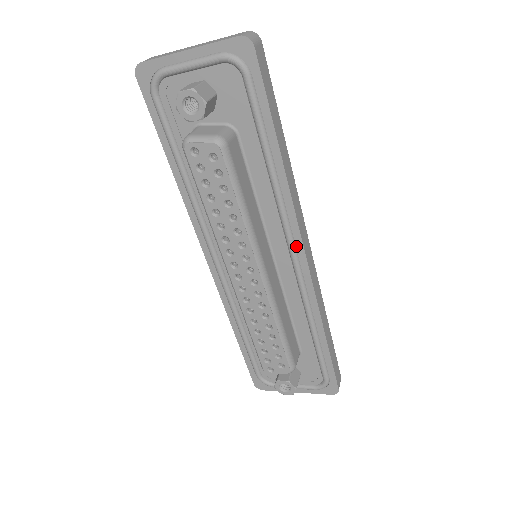
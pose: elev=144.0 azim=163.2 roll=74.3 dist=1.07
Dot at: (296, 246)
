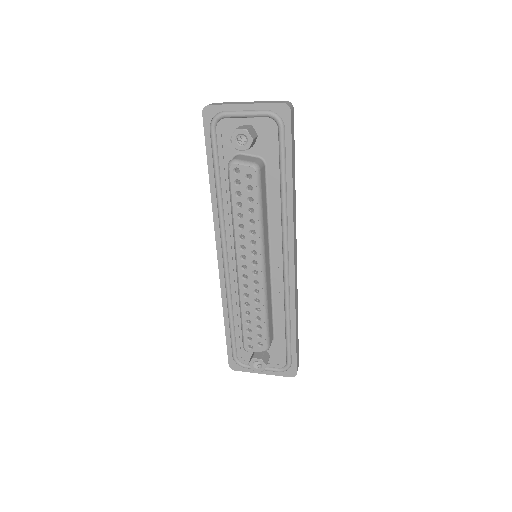
Dot at: (289, 251)
